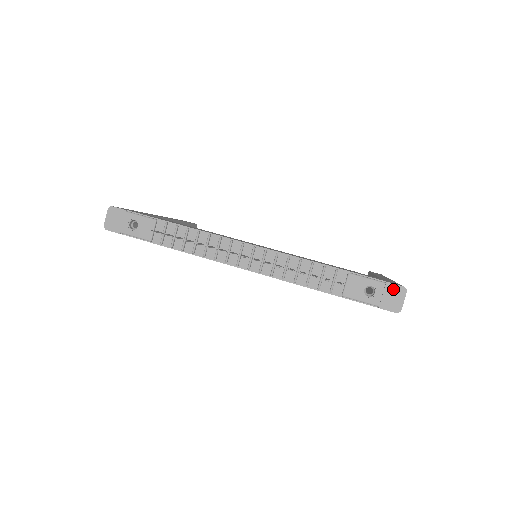
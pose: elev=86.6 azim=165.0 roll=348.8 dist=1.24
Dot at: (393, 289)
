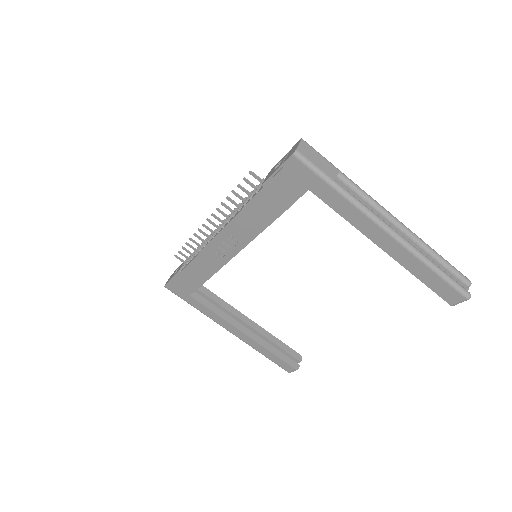
Dot at: (293, 148)
